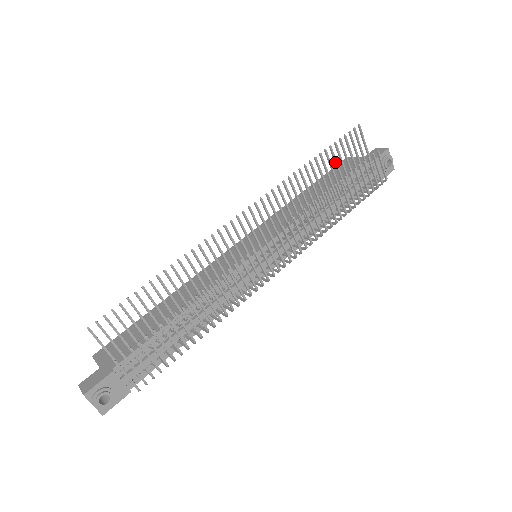
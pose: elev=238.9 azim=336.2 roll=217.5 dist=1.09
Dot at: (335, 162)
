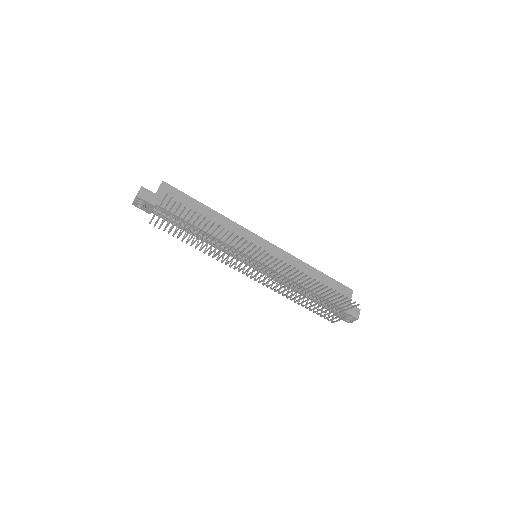
Dot at: (329, 294)
